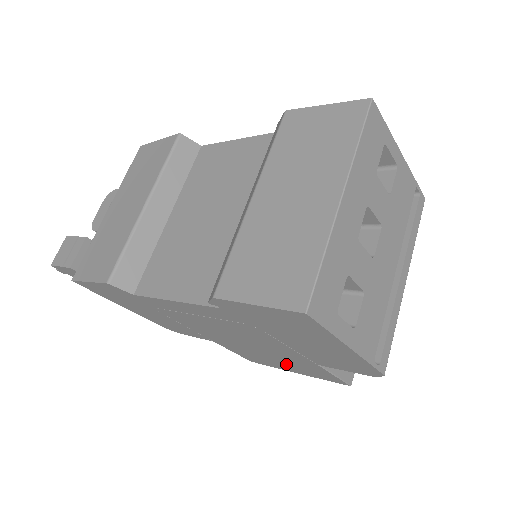
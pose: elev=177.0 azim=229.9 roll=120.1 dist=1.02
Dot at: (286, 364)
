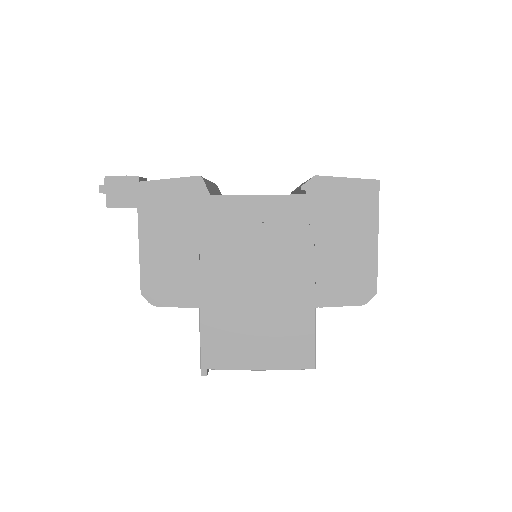
Dot at: (266, 337)
